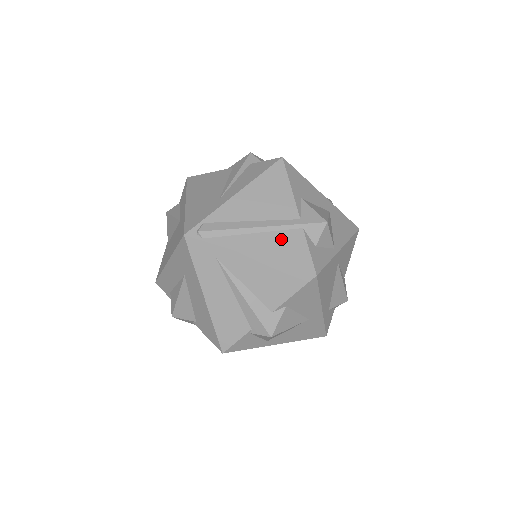
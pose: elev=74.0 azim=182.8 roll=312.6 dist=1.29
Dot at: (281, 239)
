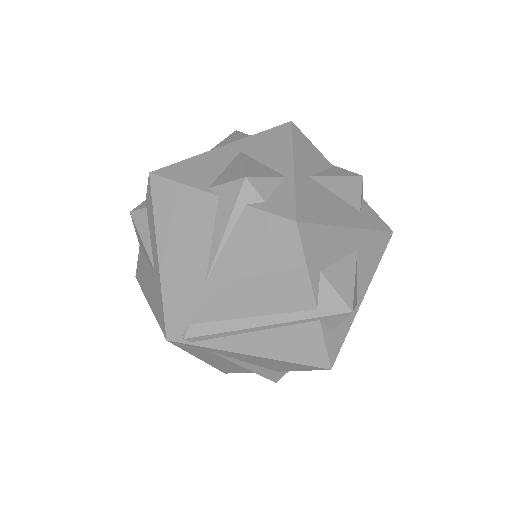
Dot at: (291, 335)
